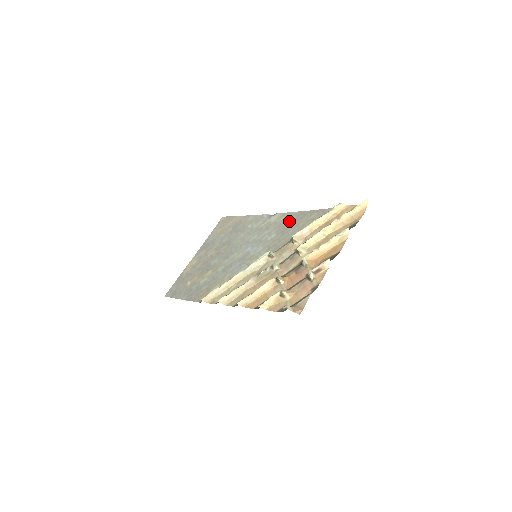
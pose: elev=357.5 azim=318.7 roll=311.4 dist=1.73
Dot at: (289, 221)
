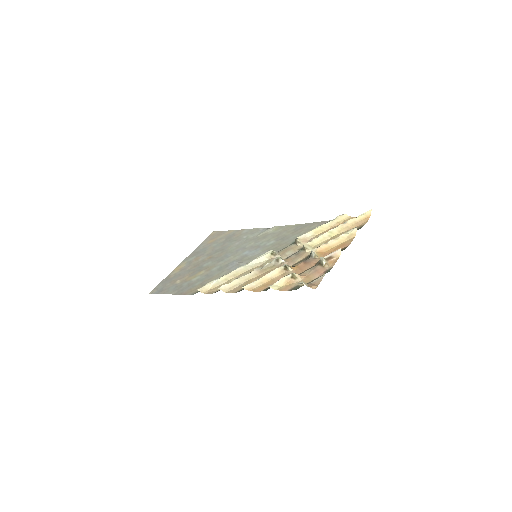
Dot at: (288, 231)
